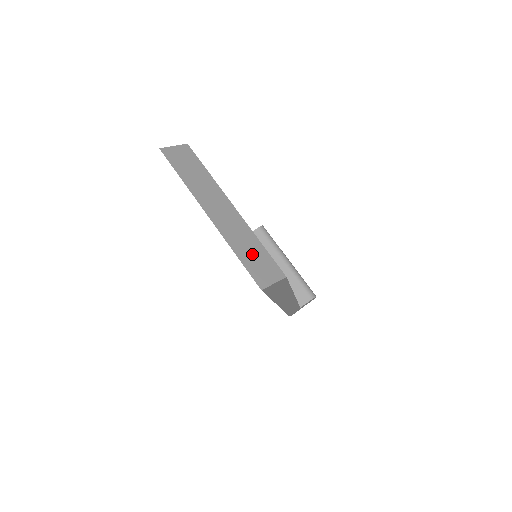
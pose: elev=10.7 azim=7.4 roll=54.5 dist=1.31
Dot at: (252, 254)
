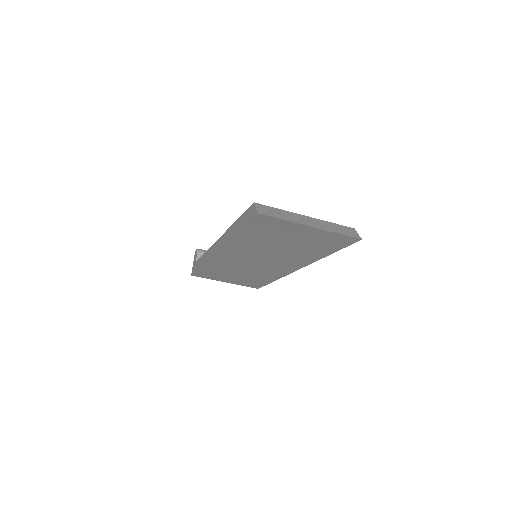
Dot at: (339, 229)
